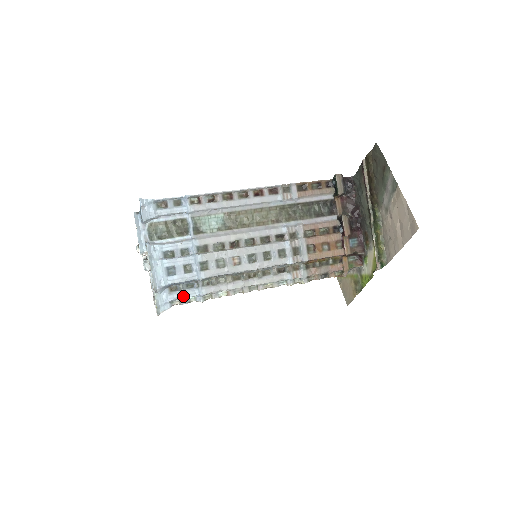
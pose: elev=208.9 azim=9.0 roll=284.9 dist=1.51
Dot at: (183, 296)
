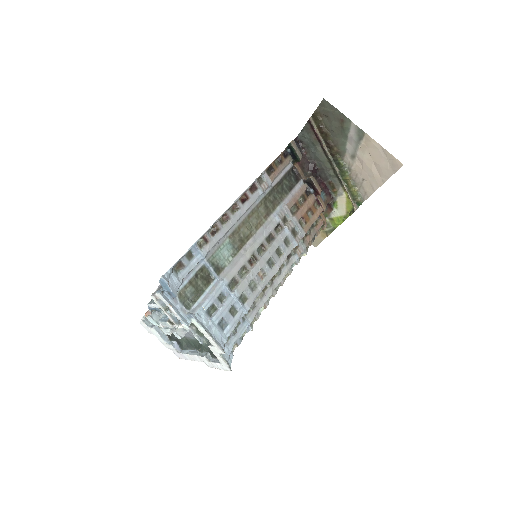
Dot at: (238, 337)
